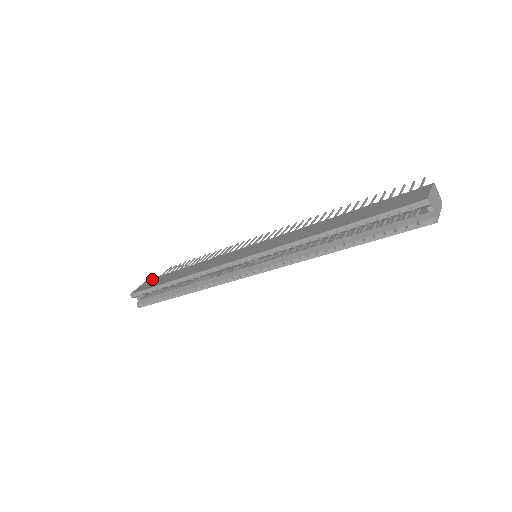
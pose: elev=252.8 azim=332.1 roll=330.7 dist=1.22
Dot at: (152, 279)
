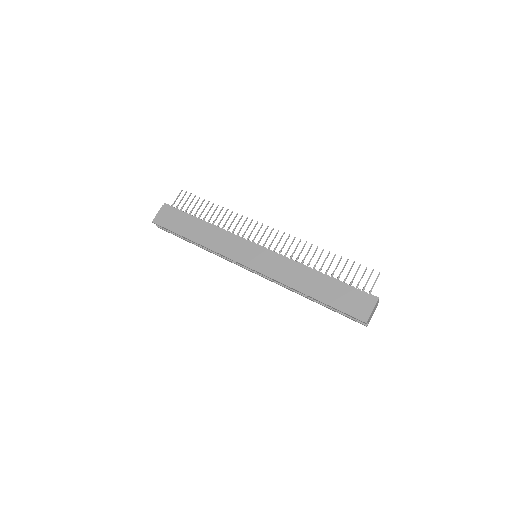
Dot at: (169, 210)
